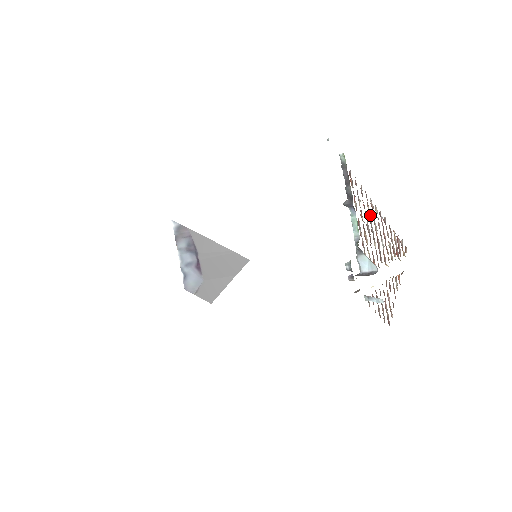
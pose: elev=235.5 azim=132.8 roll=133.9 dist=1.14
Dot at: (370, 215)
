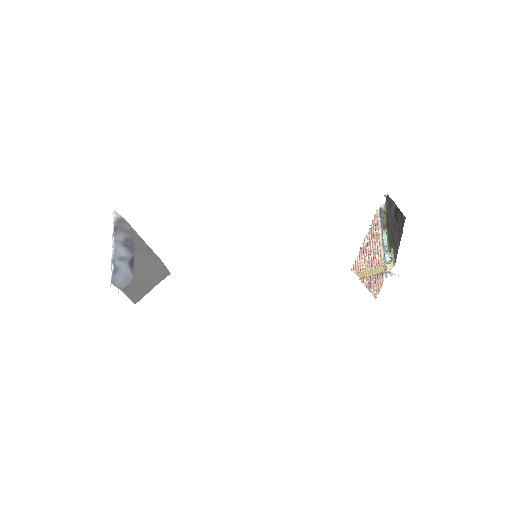
Dot at: (371, 240)
